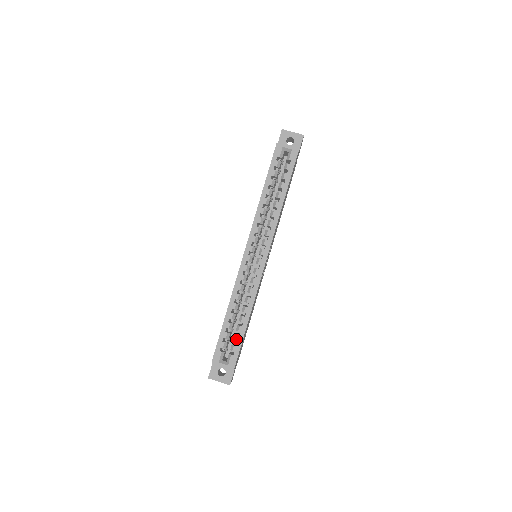
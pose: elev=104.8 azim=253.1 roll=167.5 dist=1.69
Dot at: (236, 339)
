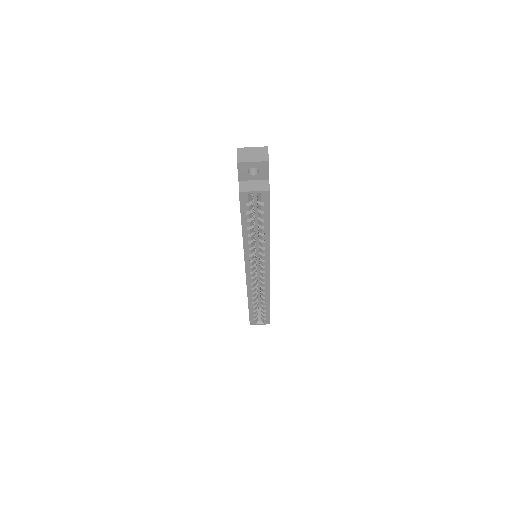
Dot at: (264, 313)
